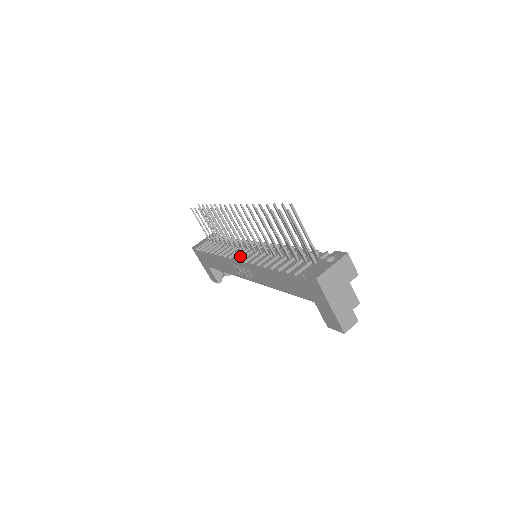
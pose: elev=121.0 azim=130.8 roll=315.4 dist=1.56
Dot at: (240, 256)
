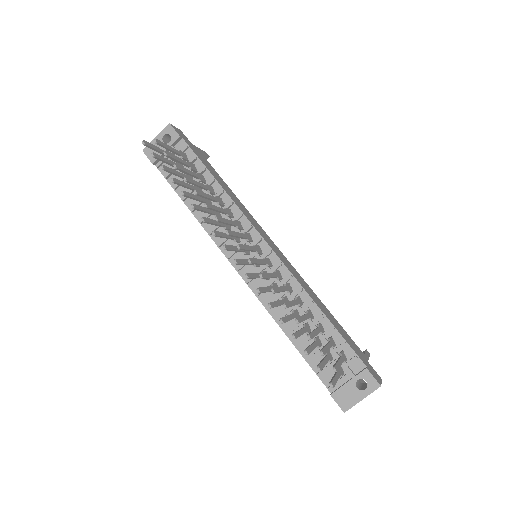
Dot at: (235, 254)
